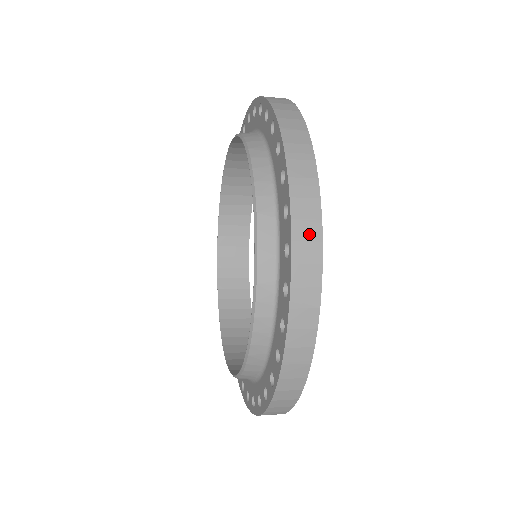
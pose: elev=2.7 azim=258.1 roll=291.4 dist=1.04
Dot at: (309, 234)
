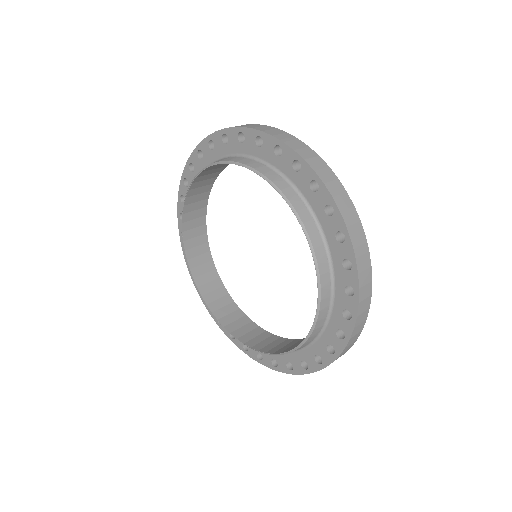
Dot at: (366, 279)
